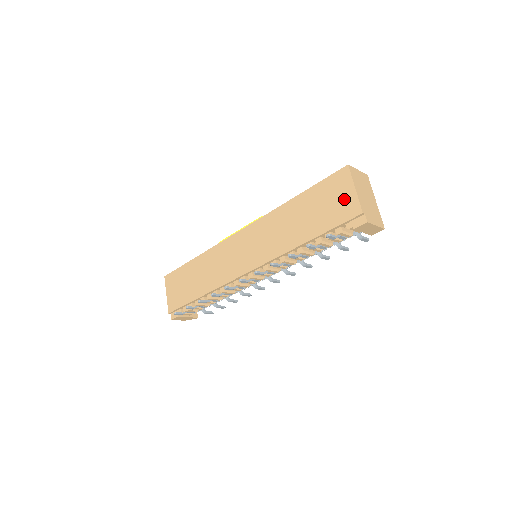
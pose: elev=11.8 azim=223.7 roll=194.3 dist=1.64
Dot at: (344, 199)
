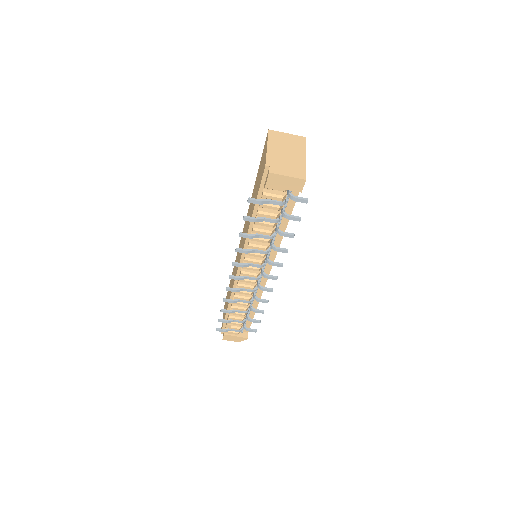
Dot at: (263, 162)
